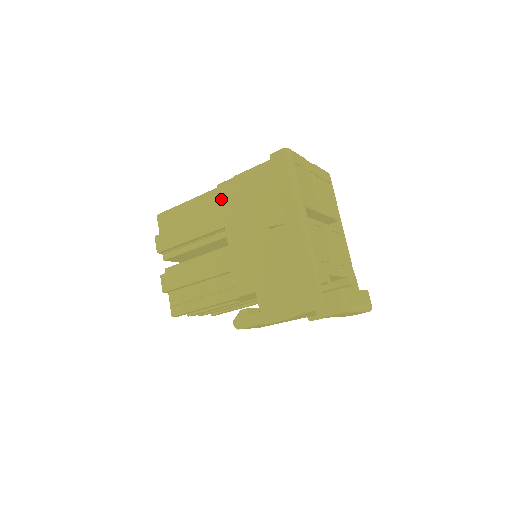
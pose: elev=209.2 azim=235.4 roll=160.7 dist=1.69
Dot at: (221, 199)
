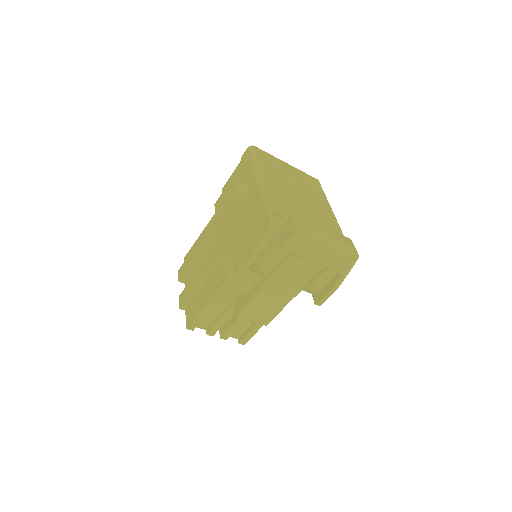
Dot at: (216, 211)
